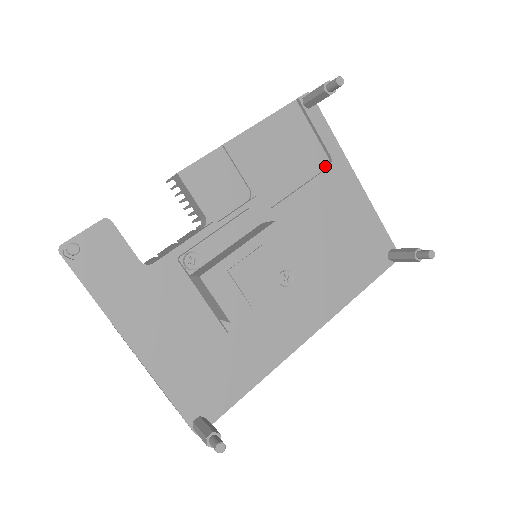
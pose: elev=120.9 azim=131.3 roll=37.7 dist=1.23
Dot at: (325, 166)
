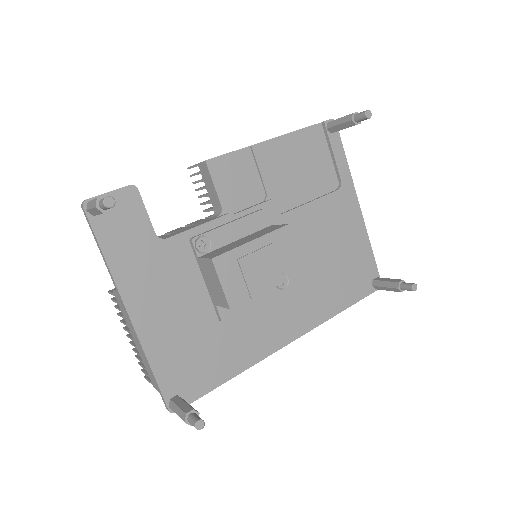
Dot at: (334, 188)
